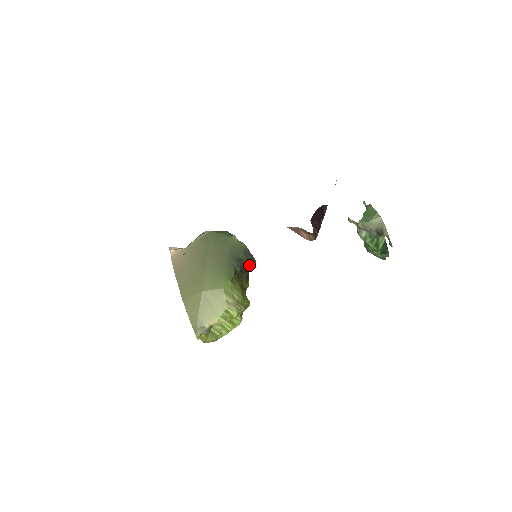
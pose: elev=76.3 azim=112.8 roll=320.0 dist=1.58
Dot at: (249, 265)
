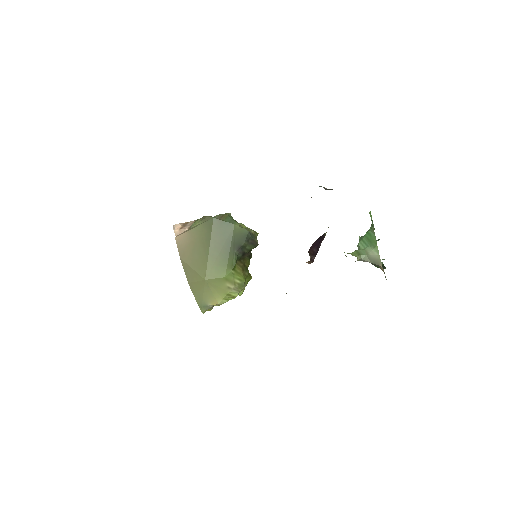
Dot at: (251, 249)
